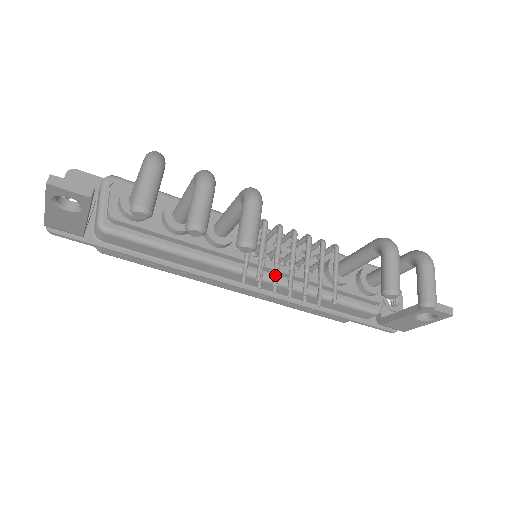
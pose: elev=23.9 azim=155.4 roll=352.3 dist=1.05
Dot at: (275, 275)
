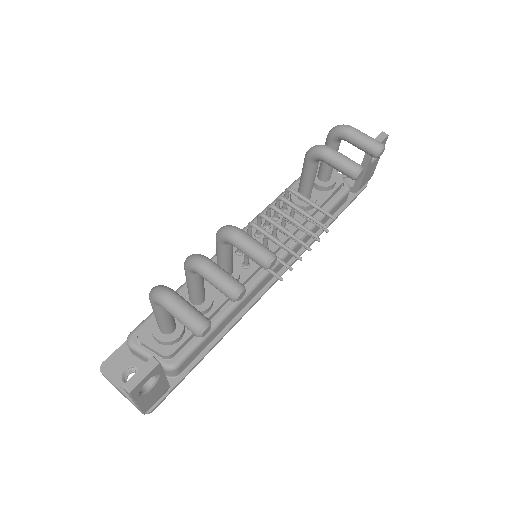
Dot at: (291, 251)
